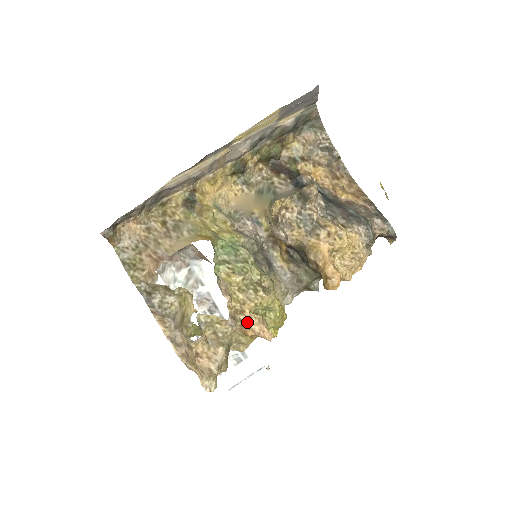
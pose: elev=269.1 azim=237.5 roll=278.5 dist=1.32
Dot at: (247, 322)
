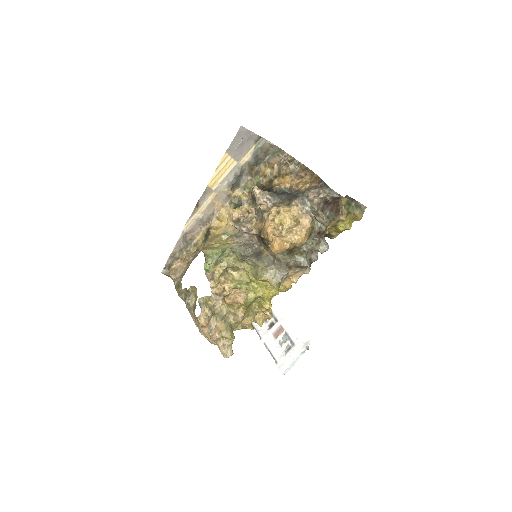
Dot at: (228, 295)
